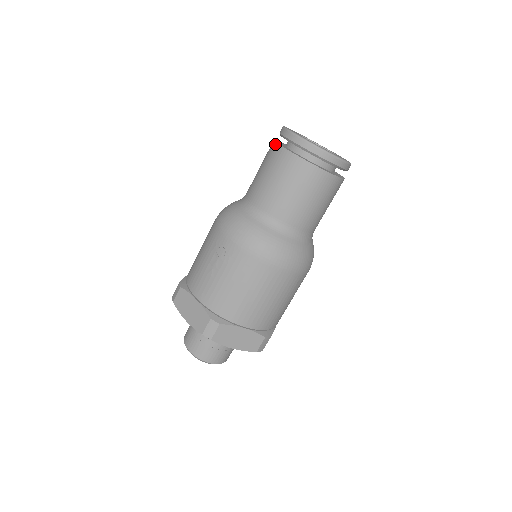
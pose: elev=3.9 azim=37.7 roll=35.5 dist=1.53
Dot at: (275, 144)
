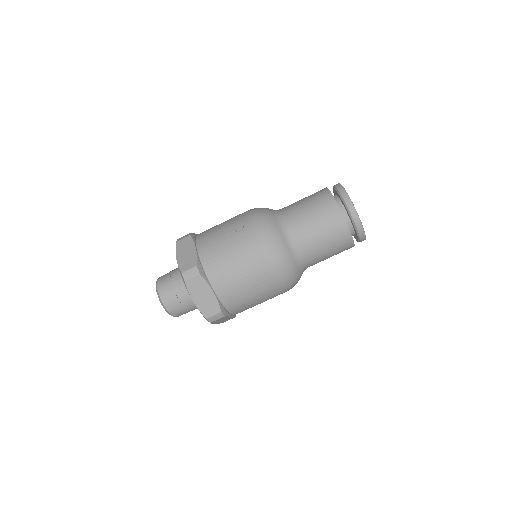
Dot at: (326, 188)
